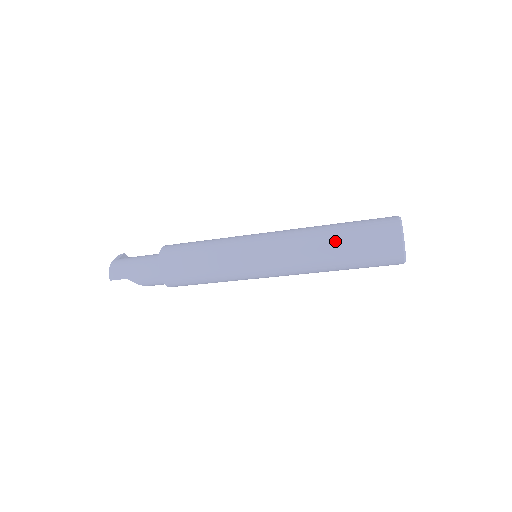
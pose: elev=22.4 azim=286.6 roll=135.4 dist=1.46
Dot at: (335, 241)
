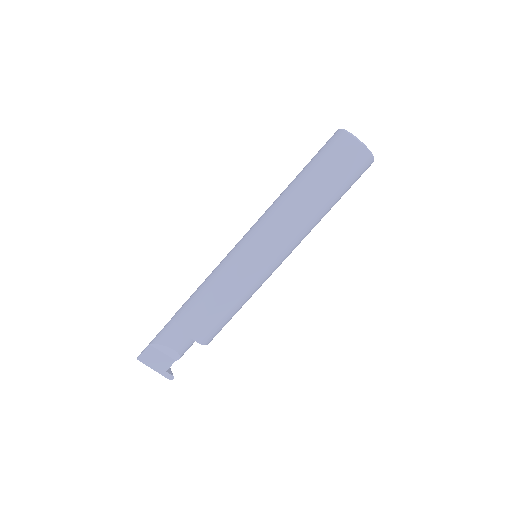
Dot at: occluded
